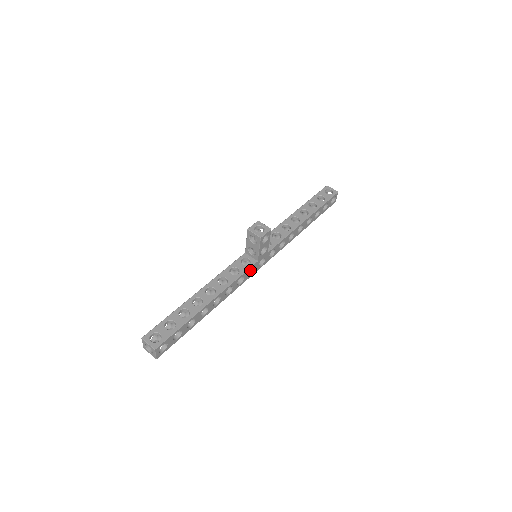
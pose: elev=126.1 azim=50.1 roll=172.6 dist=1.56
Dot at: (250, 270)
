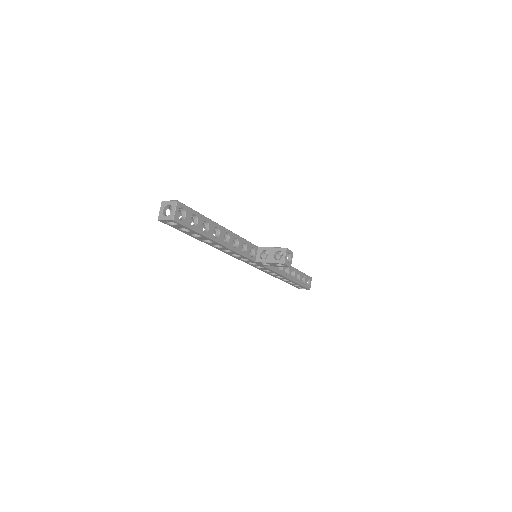
Dot at: occluded
